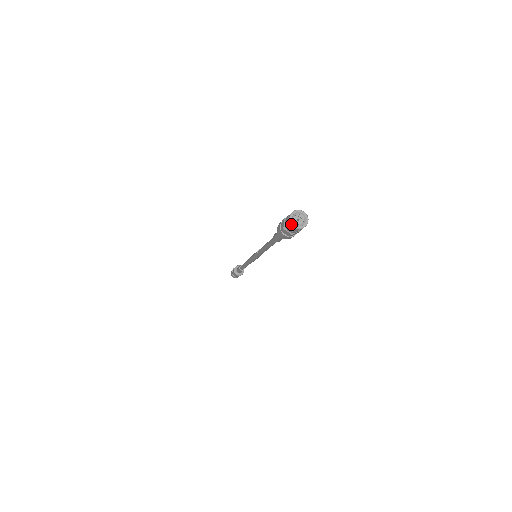
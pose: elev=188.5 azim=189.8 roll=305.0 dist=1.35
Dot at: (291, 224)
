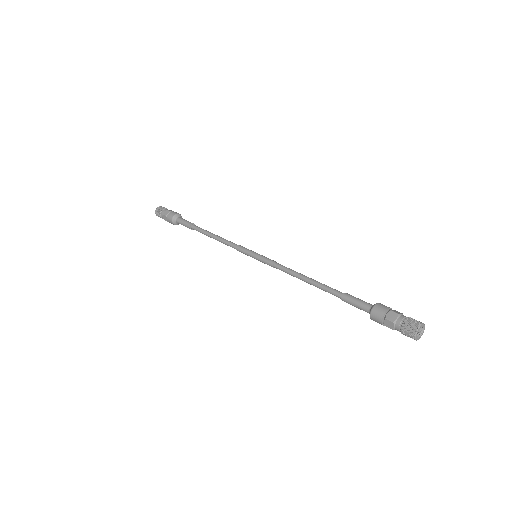
Dot at: (416, 334)
